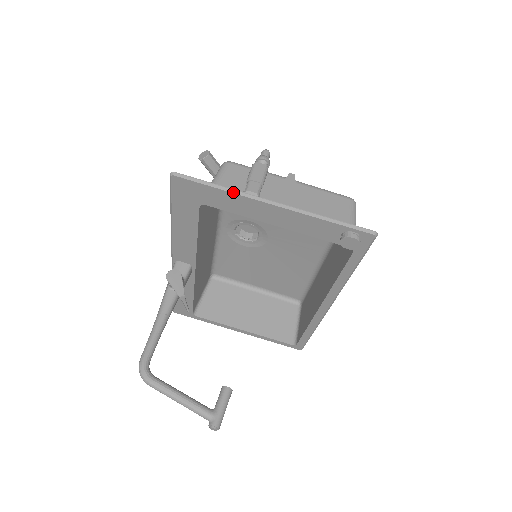
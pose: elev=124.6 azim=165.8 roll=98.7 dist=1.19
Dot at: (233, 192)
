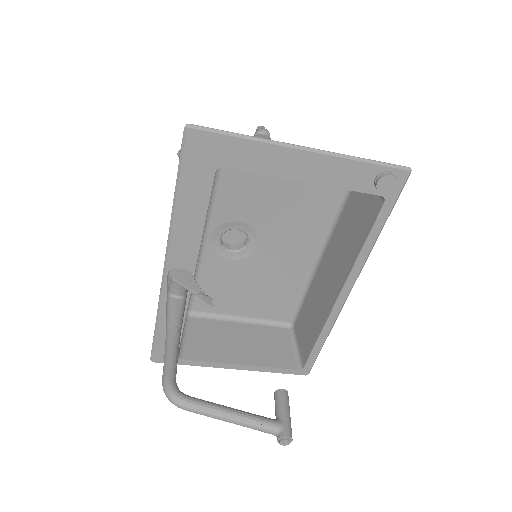
Dot at: (260, 141)
